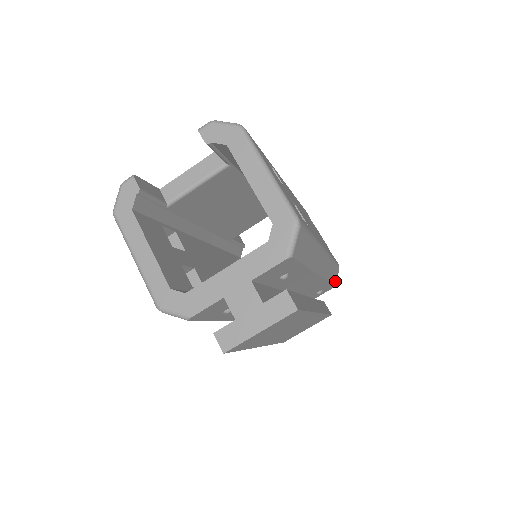
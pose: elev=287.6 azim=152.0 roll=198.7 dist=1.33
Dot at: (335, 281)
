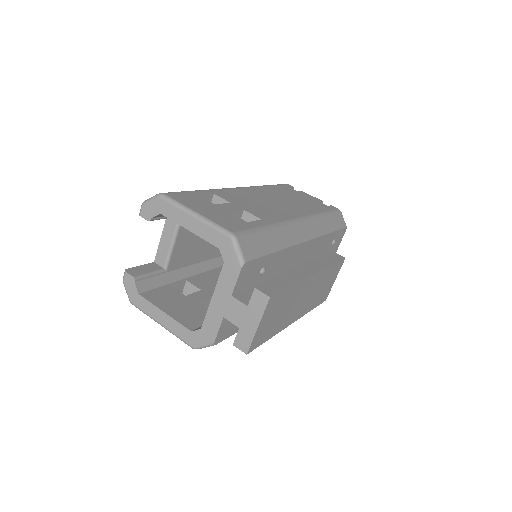
Dot at: (343, 224)
